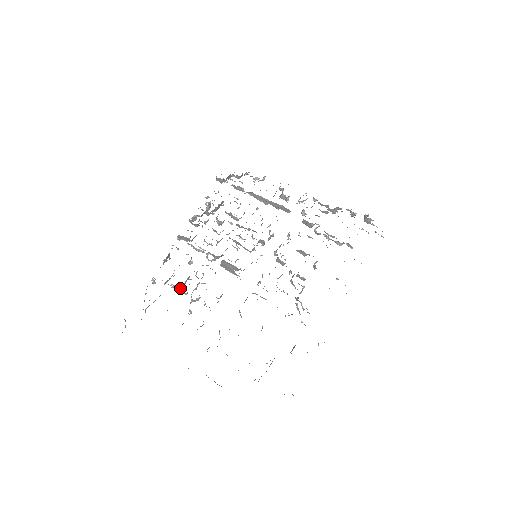
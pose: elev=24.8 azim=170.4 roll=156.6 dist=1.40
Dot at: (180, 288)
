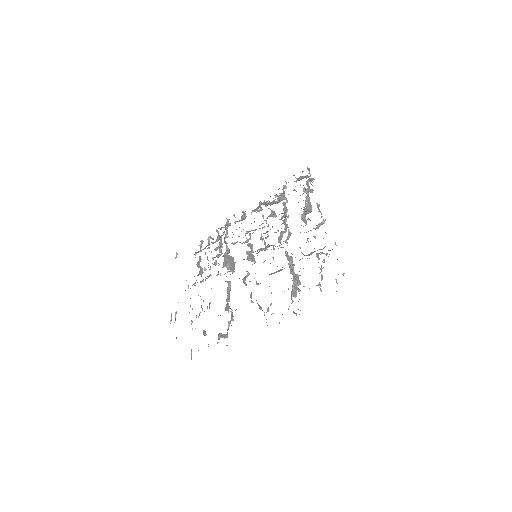
Dot at: occluded
